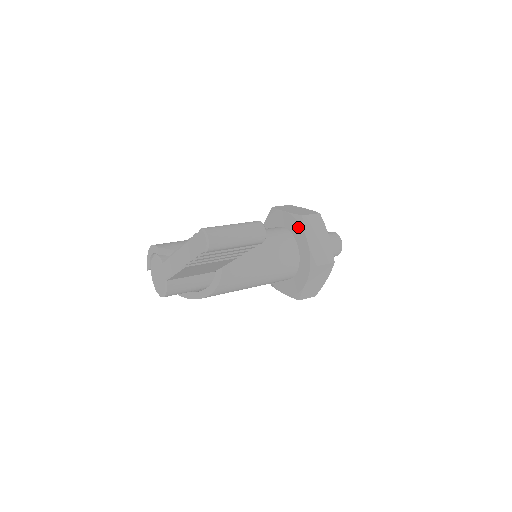
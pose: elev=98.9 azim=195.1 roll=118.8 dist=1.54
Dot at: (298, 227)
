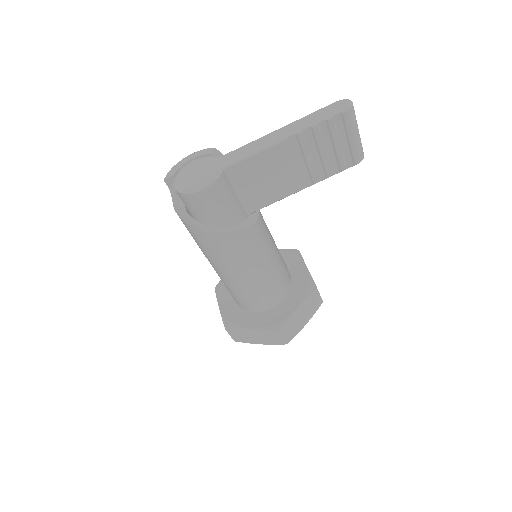
Dot at: (294, 257)
